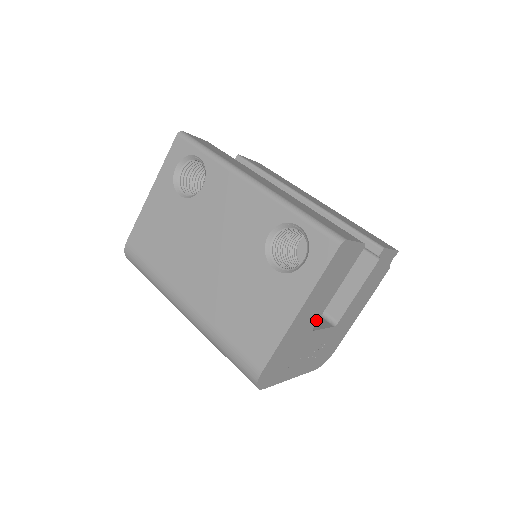
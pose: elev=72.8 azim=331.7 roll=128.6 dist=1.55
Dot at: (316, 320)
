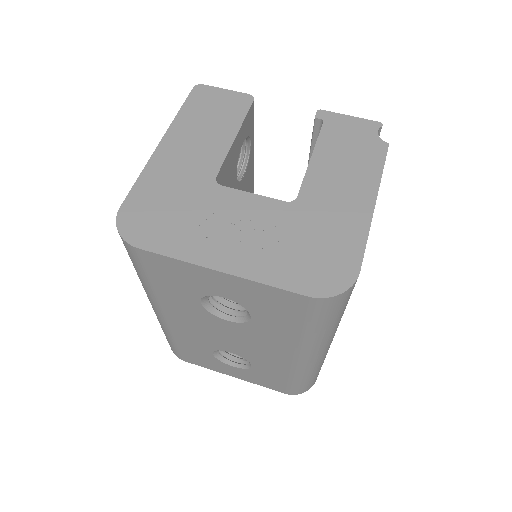
Dot at: (215, 169)
